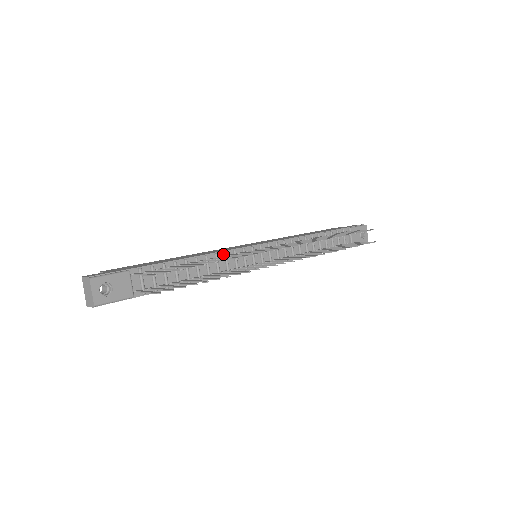
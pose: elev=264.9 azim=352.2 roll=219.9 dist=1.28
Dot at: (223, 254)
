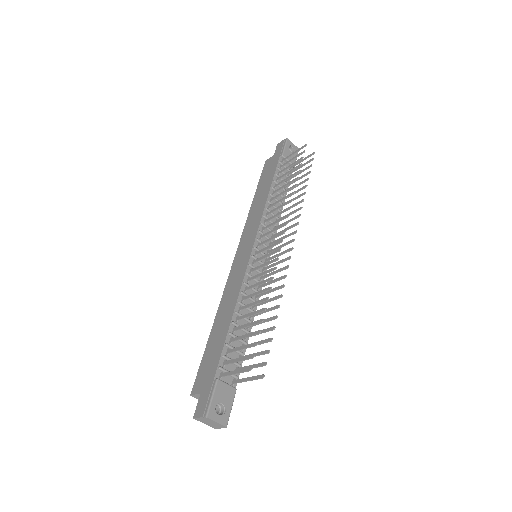
Dot at: (244, 286)
